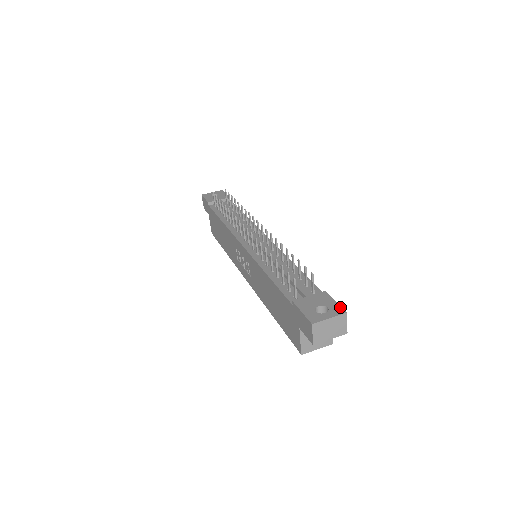
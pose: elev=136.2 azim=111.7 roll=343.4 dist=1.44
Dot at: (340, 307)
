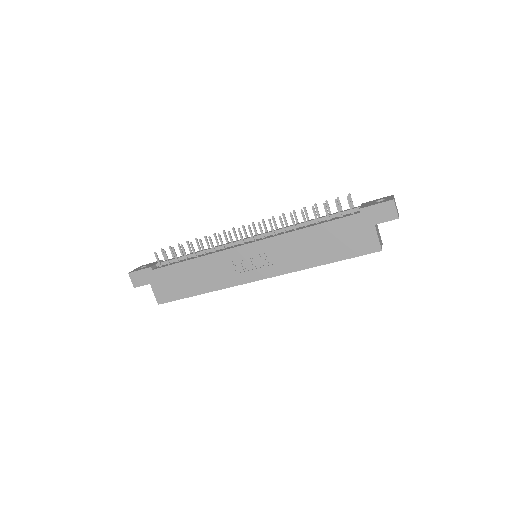
Dot at: (386, 197)
